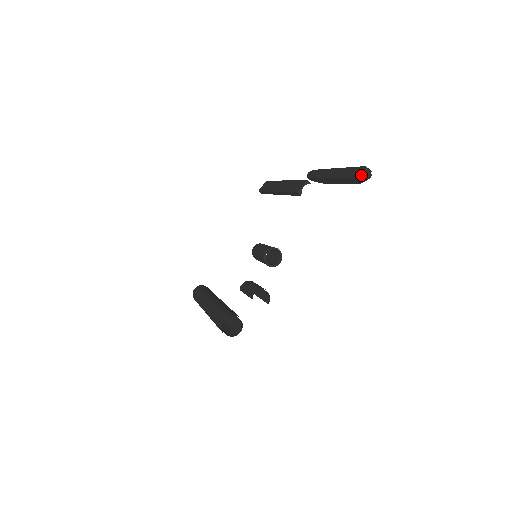
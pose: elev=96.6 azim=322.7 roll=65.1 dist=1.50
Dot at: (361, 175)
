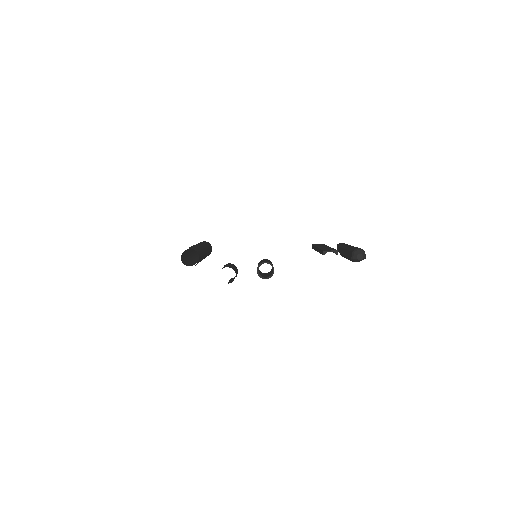
Dot at: (356, 252)
